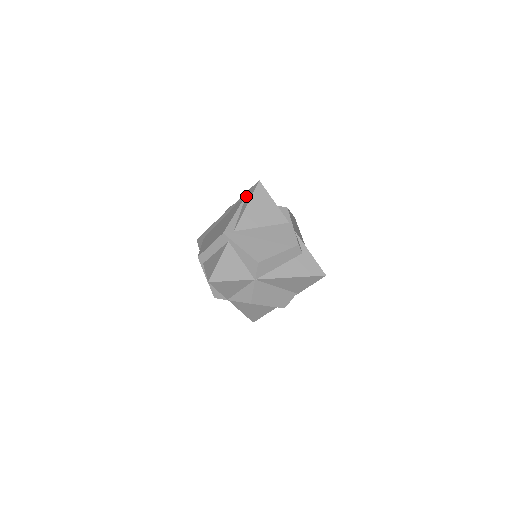
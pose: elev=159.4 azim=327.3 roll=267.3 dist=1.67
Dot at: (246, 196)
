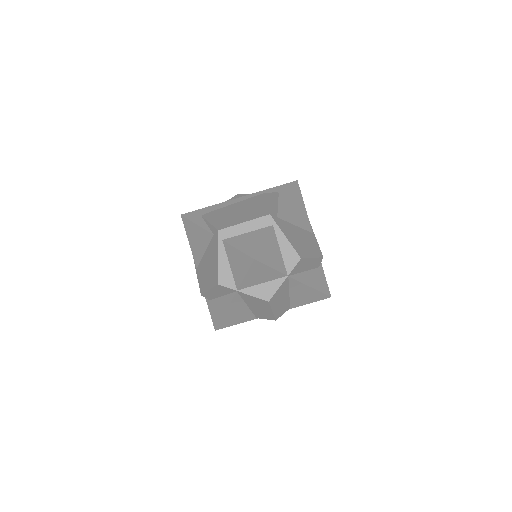
Dot at: (280, 189)
